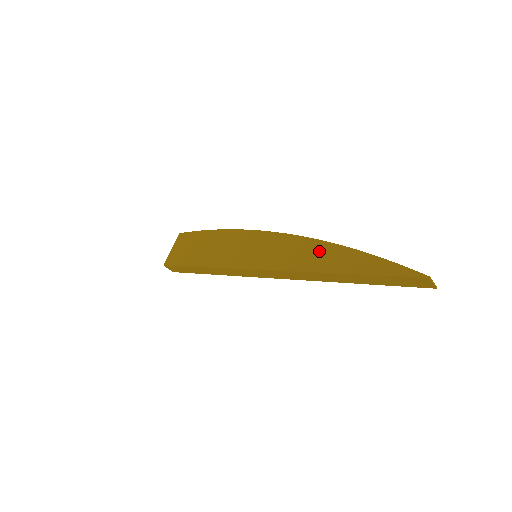
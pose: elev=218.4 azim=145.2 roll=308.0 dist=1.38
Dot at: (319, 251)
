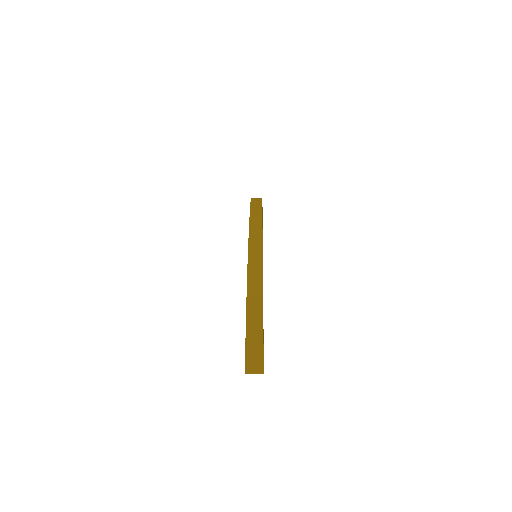
Dot at: occluded
